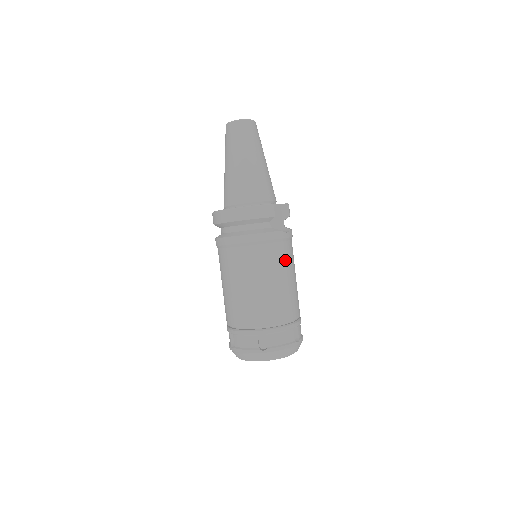
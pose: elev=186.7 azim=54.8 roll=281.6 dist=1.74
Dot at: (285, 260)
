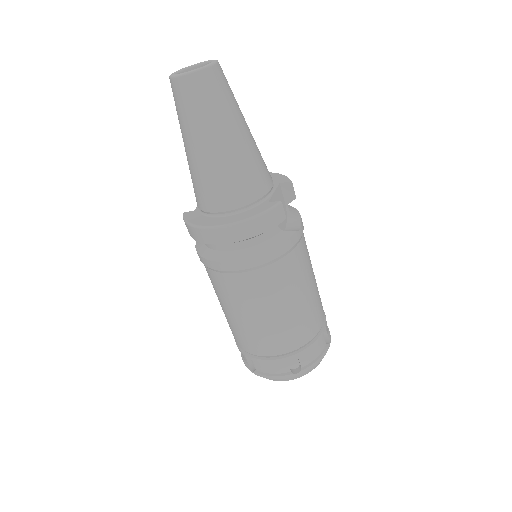
Dot at: (304, 264)
